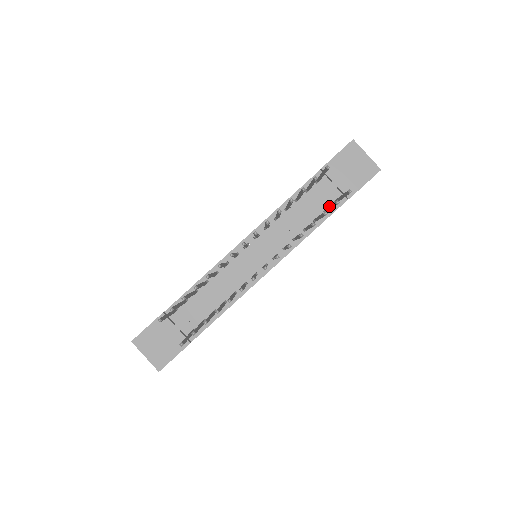
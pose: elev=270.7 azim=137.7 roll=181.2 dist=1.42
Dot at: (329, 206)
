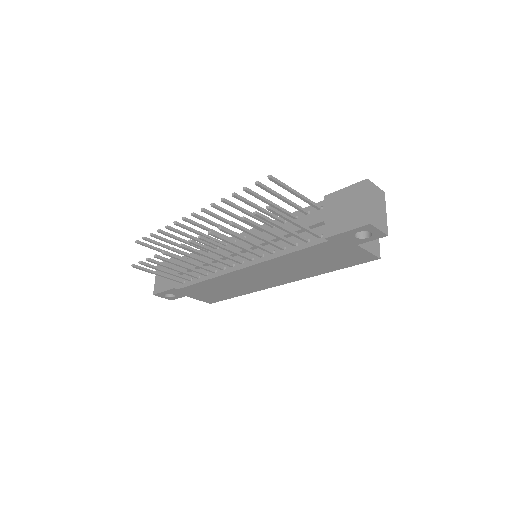
Dot at: (285, 228)
